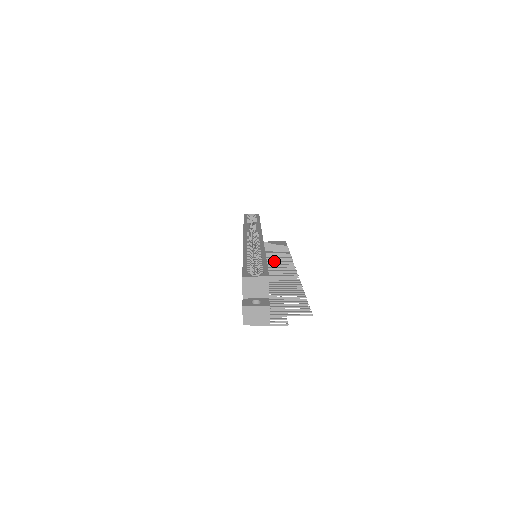
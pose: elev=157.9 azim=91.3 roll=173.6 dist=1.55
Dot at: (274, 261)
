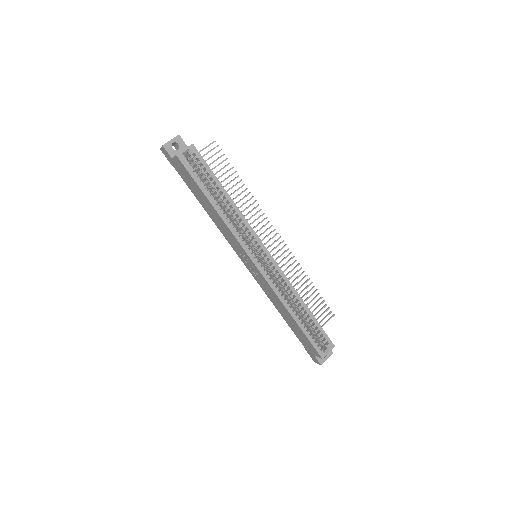
Dot at: (250, 224)
